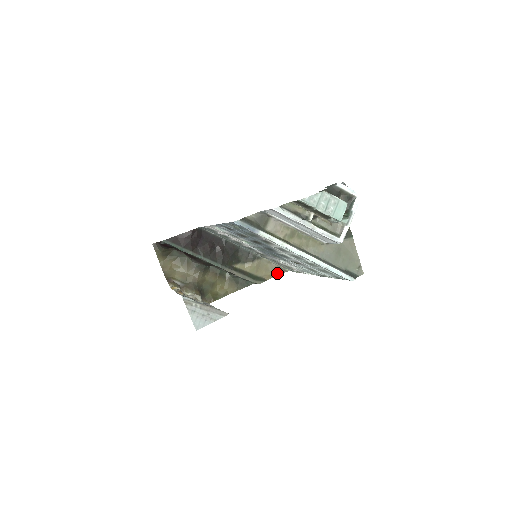
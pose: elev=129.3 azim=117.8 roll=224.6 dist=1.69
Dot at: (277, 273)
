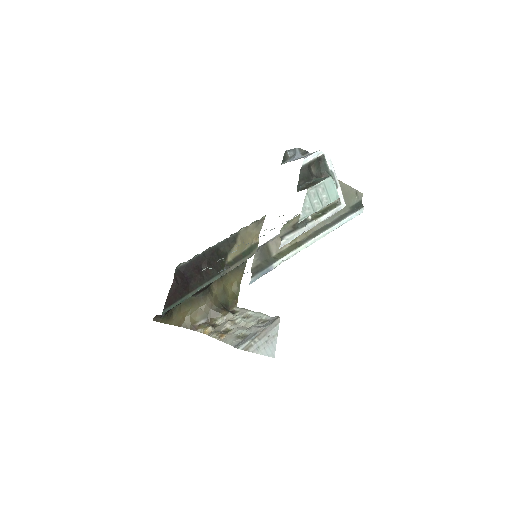
Dot at: (259, 228)
